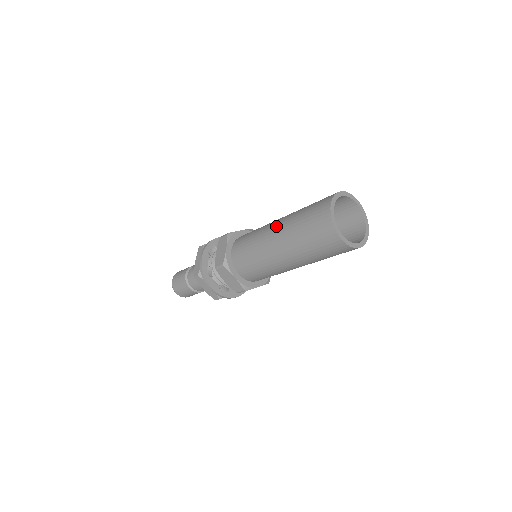
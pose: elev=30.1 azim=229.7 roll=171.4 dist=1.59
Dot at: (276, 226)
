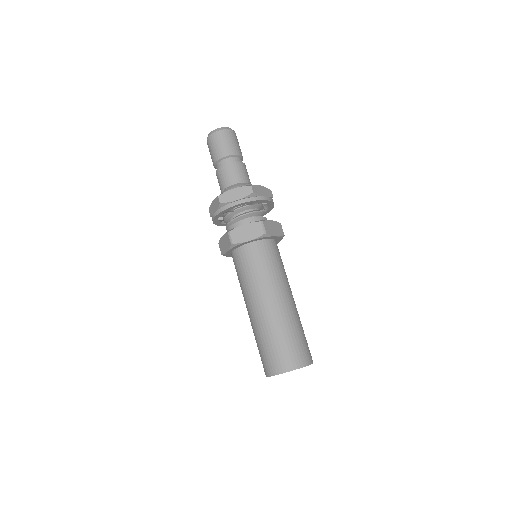
Dot at: (252, 312)
